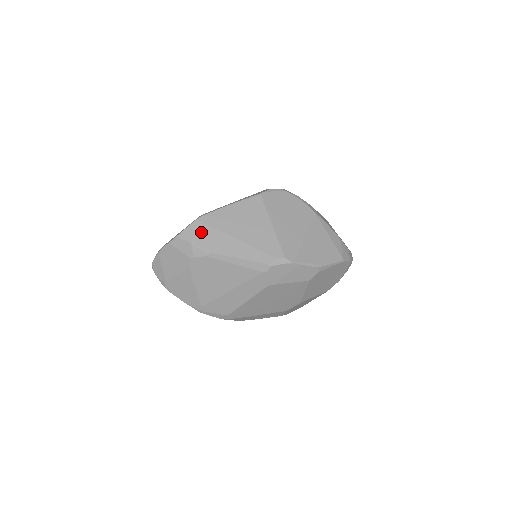
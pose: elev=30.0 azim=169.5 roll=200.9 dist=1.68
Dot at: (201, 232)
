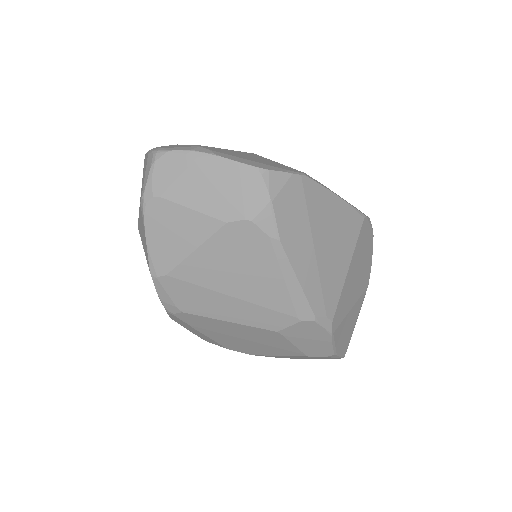
Dot at: (292, 198)
